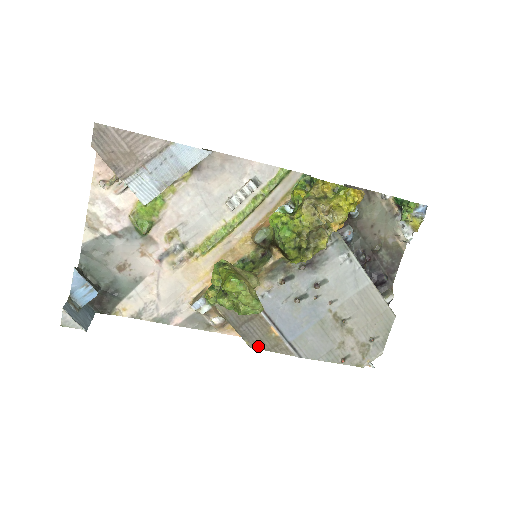
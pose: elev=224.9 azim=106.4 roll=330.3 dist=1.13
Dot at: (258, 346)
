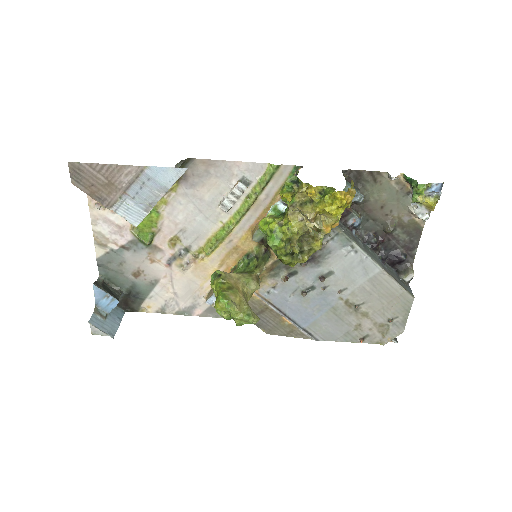
Dot at: (274, 333)
